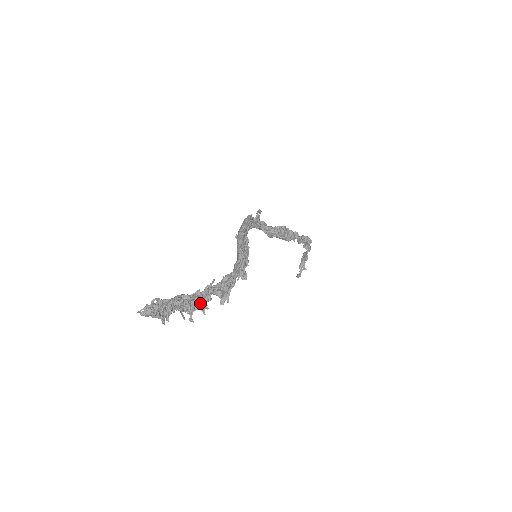
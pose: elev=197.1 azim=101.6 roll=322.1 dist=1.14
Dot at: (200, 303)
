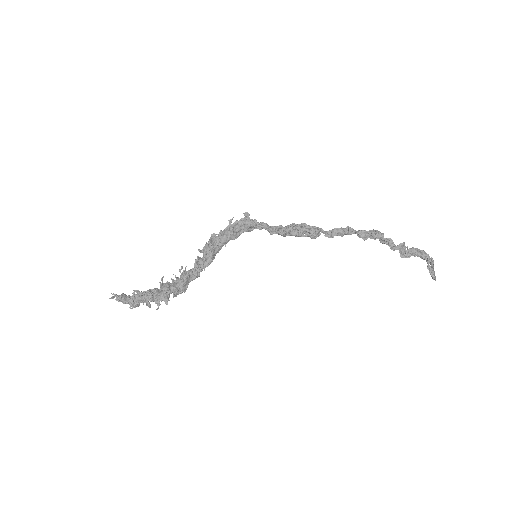
Dot at: (162, 295)
